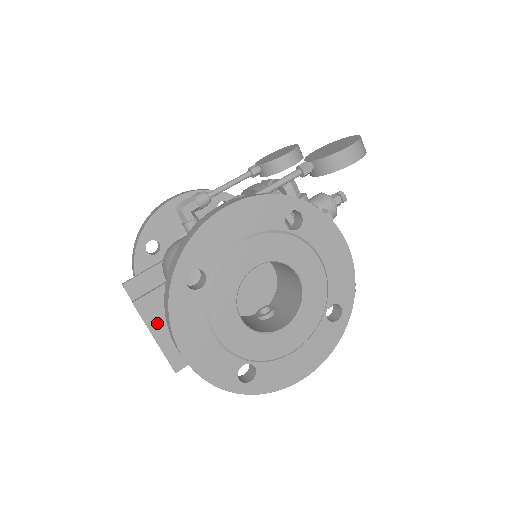
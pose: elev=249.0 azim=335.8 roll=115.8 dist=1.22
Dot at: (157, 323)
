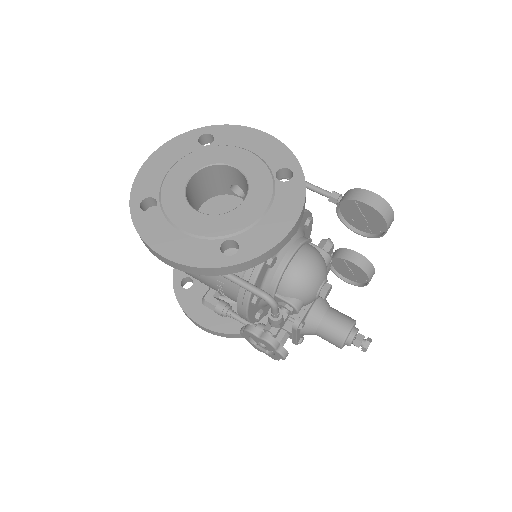
Dot at: occluded
